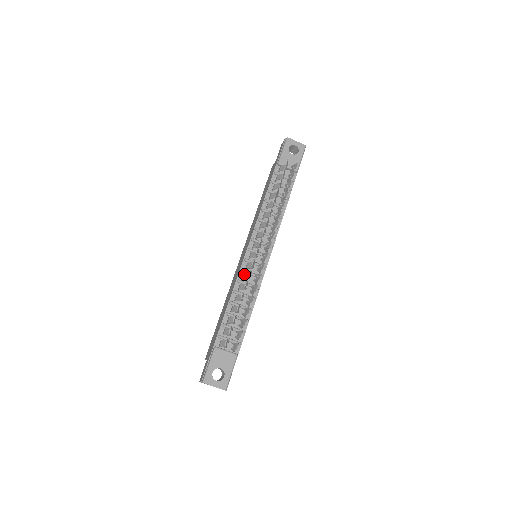
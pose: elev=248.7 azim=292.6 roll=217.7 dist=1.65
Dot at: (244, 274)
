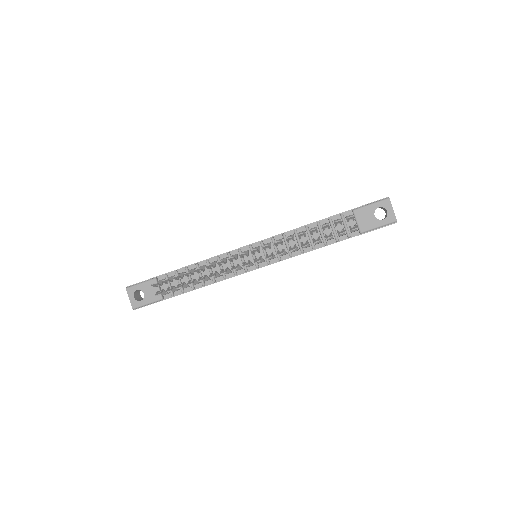
Dot at: (225, 258)
